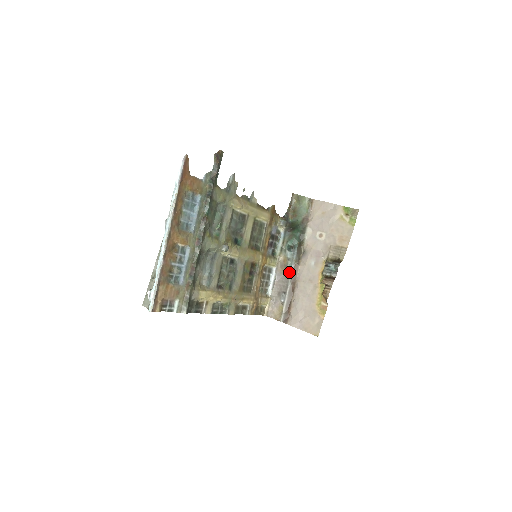
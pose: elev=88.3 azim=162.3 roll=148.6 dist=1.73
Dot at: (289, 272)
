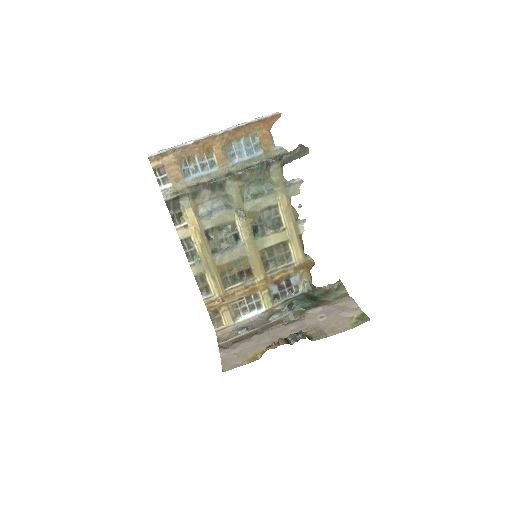
Dot at: (269, 320)
